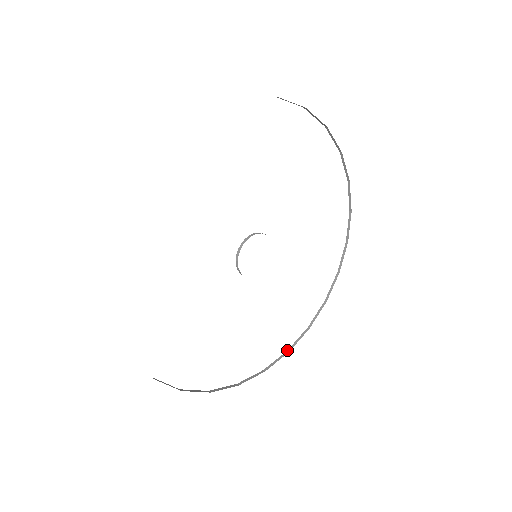
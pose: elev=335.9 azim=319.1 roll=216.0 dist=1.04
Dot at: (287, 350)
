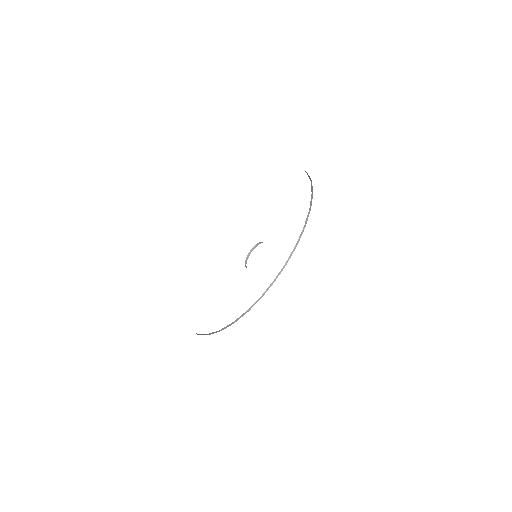
Dot at: (296, 244)
